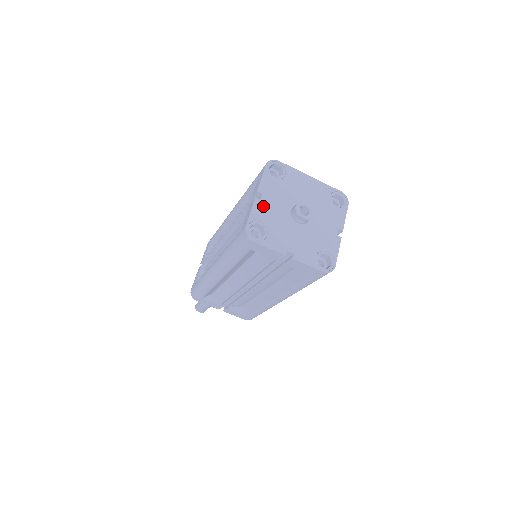
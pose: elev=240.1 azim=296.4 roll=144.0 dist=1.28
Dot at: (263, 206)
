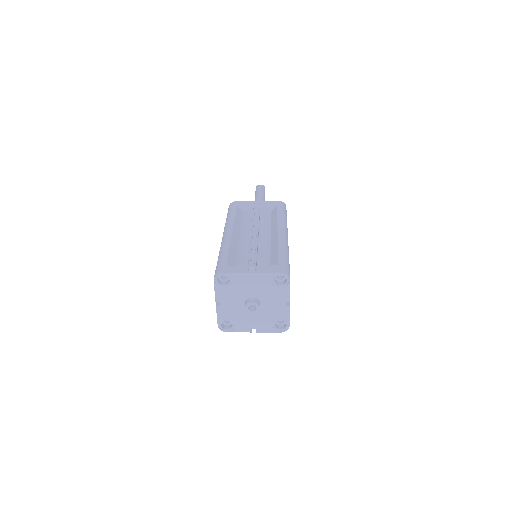
Dot at: (224, 309)
